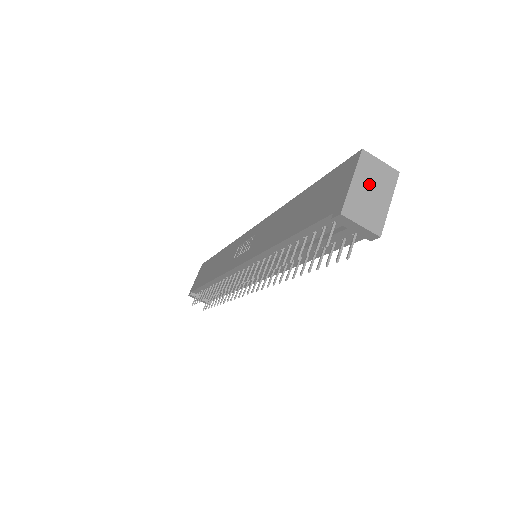
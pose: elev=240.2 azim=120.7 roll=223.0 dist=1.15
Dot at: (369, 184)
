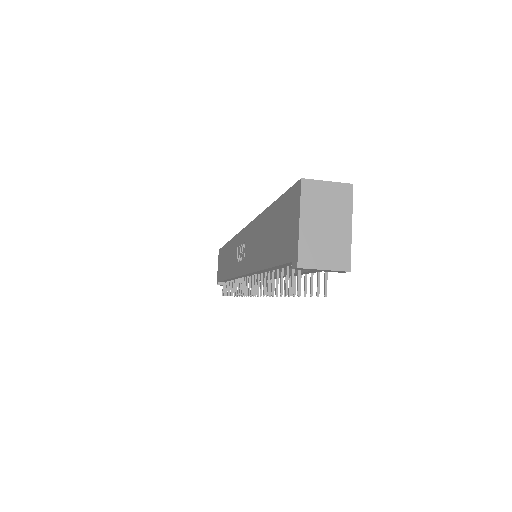
Dot at: (321, 217)
